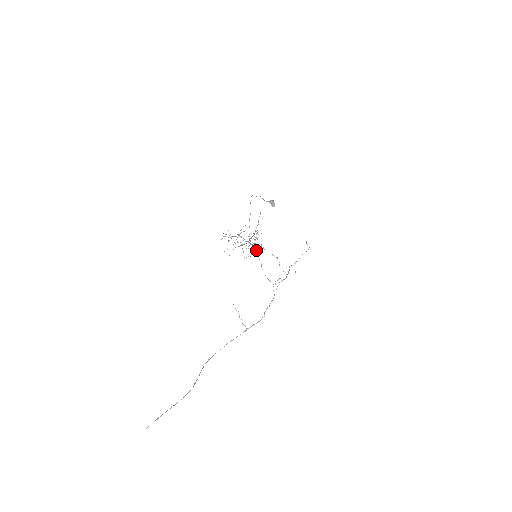
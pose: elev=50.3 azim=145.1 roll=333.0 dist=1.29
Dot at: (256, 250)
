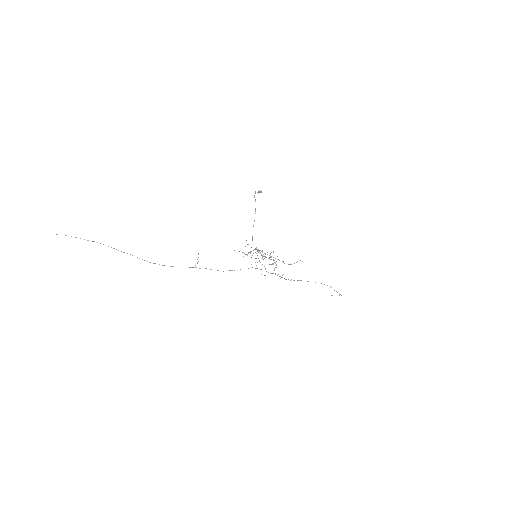
Dot at: (255, 248)
